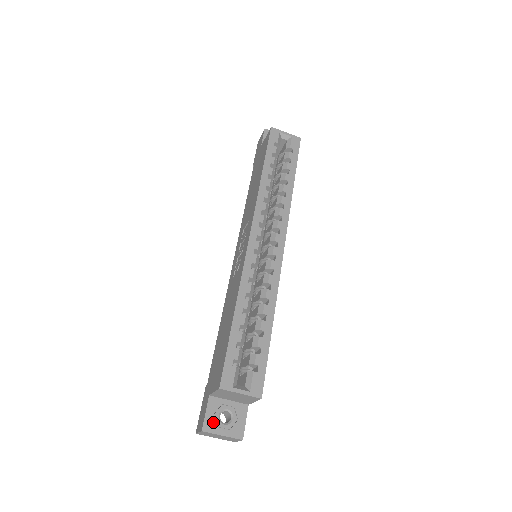
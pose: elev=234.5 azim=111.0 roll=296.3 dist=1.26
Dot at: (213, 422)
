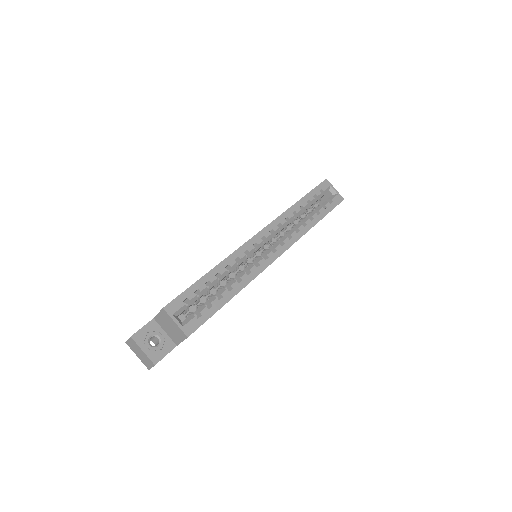
Dot at: (143, 337)
